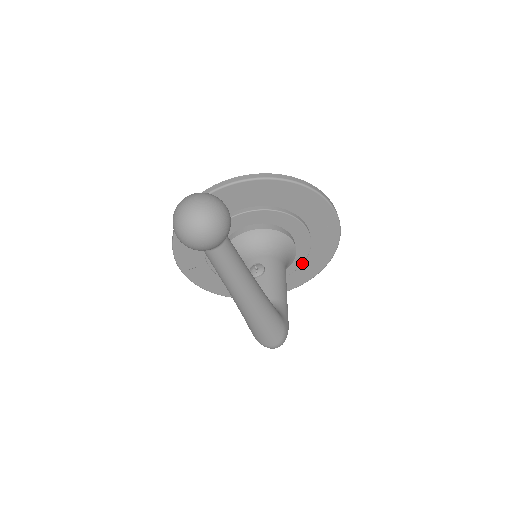
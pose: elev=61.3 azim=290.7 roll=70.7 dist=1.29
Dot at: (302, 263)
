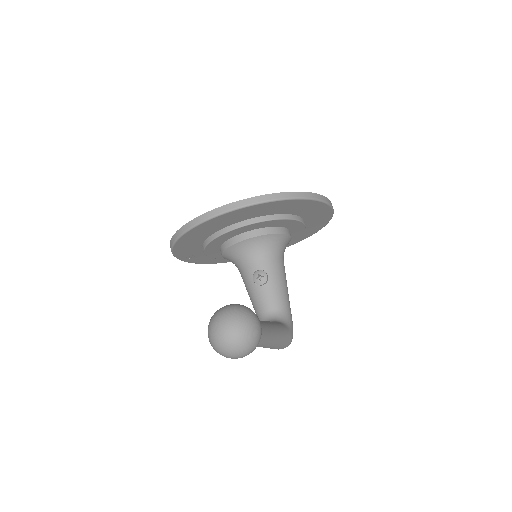
Dot at: occluded
